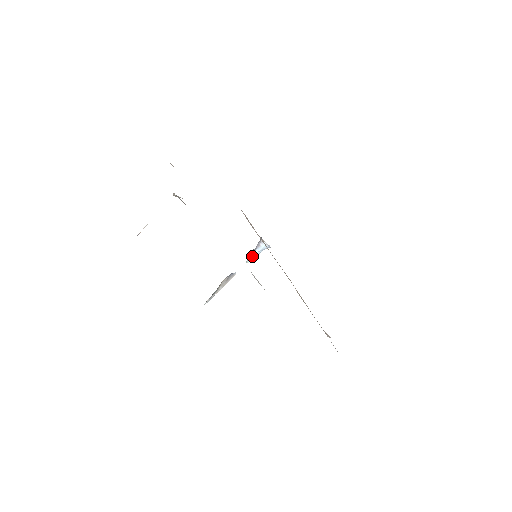
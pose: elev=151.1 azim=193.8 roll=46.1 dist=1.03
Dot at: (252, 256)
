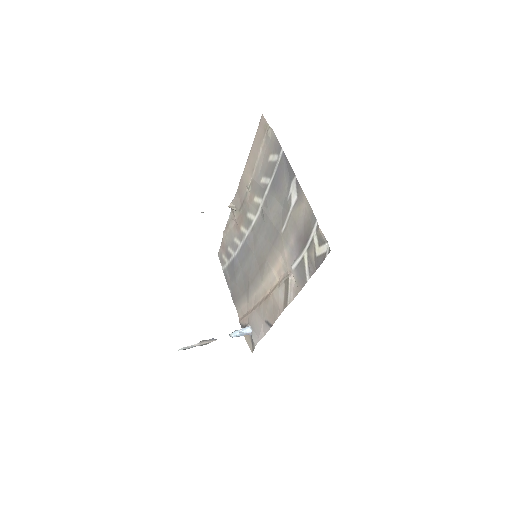
Dot at: (236, 332)
